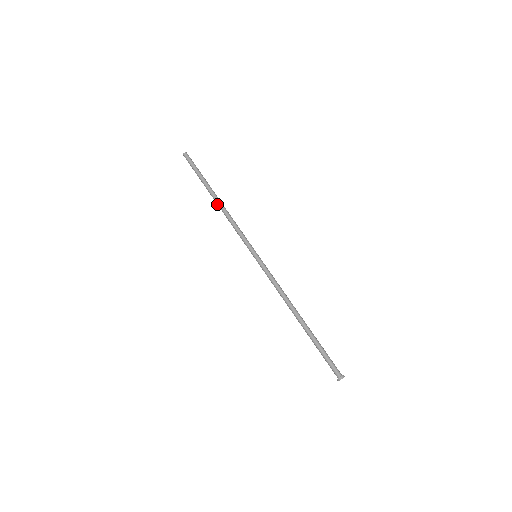
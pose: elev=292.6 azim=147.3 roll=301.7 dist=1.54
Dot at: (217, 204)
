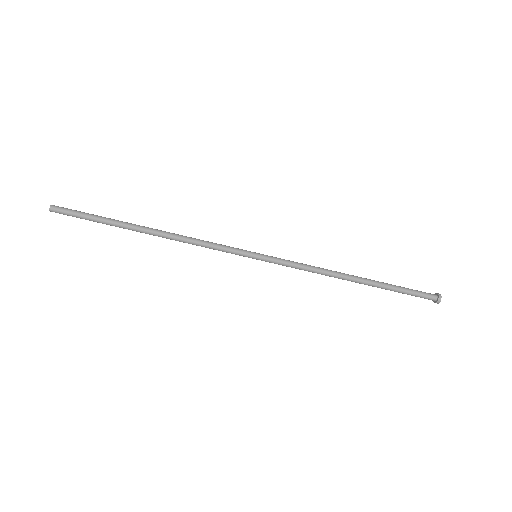
Dot at: occluded
